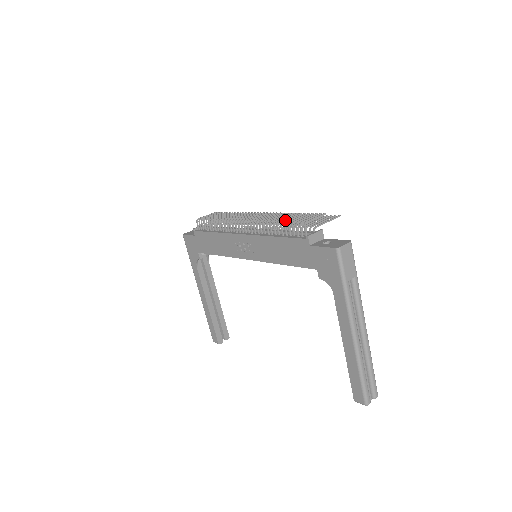
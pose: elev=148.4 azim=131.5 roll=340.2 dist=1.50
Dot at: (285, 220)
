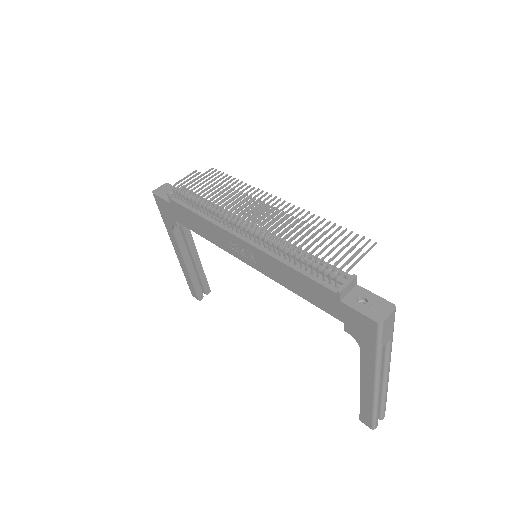
Dot at: (306, 250)
